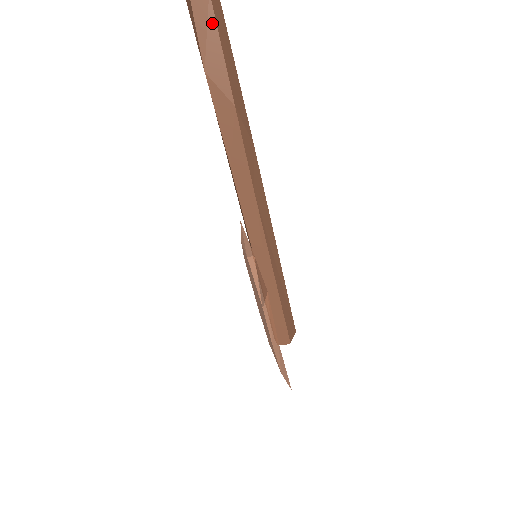
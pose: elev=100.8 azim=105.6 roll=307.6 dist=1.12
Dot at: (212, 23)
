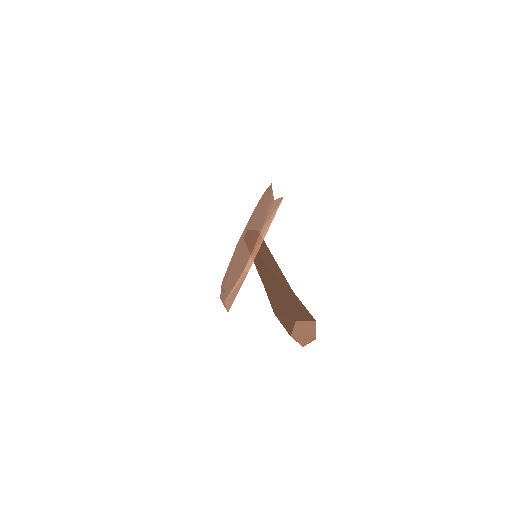
Dot at: occluded
